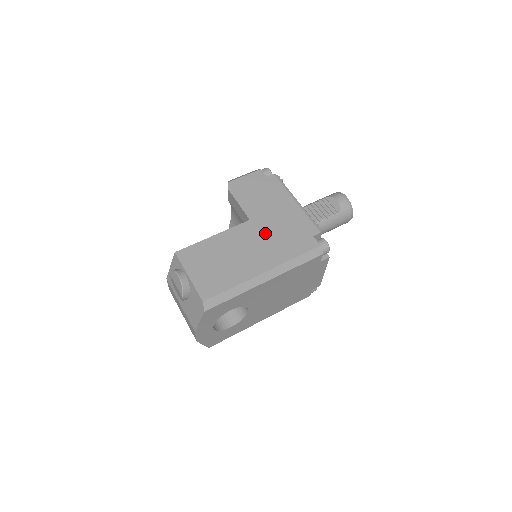
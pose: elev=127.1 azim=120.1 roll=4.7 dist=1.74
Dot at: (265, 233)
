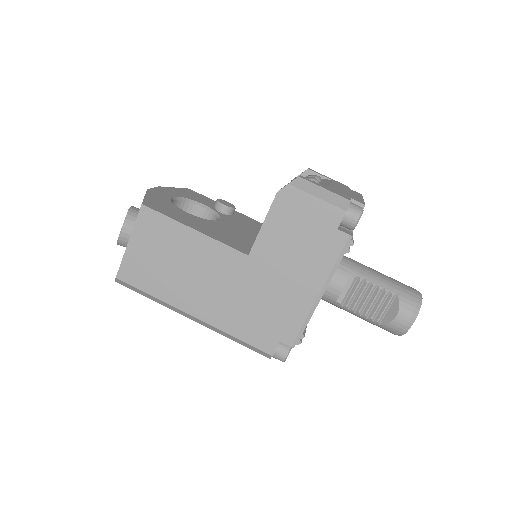
Dot at: (243, 286)
